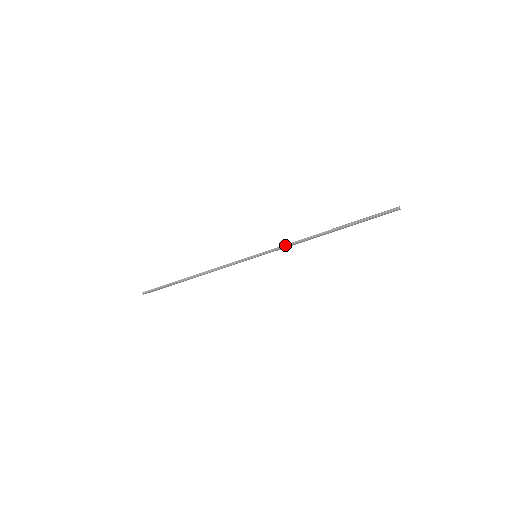
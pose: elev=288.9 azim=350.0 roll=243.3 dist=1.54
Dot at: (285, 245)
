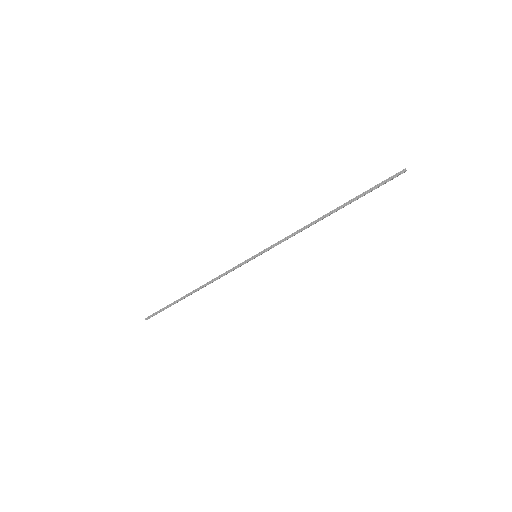
Dot at: (285, 238)
